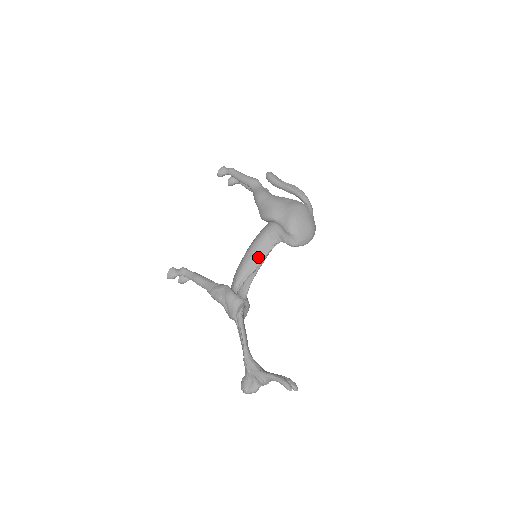
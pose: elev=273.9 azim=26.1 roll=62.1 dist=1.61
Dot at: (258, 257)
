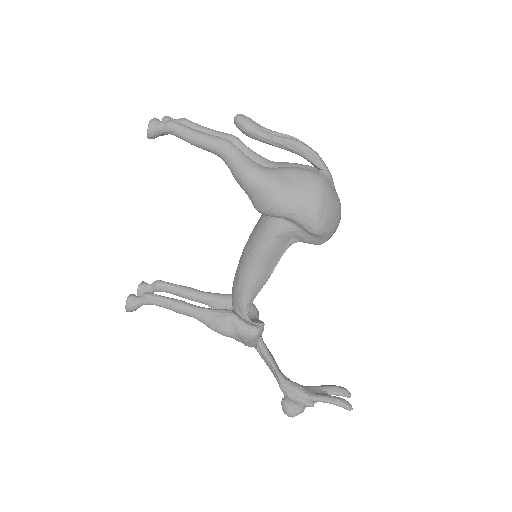
Dot at: (268, 268)
